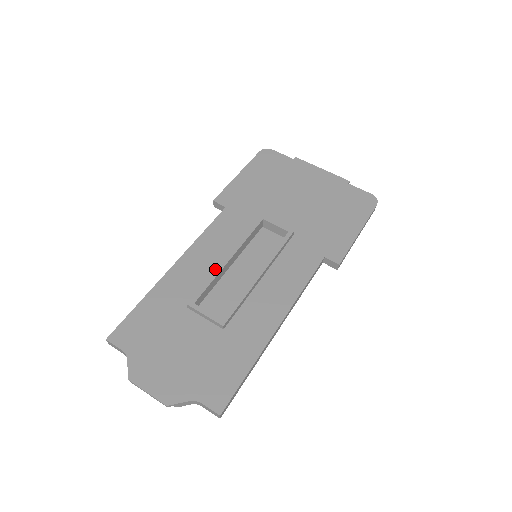
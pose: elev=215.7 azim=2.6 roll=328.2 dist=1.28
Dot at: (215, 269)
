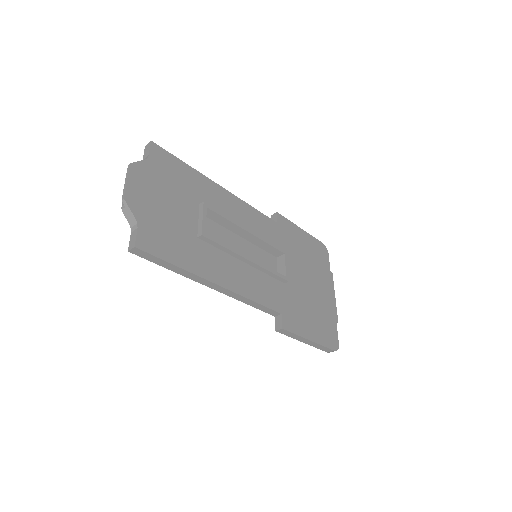
Dot at: occluded
